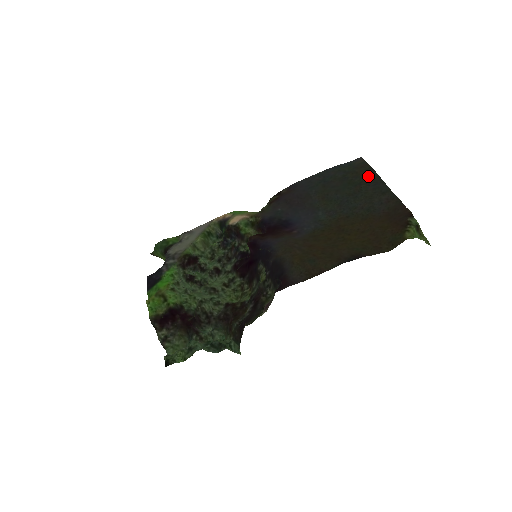
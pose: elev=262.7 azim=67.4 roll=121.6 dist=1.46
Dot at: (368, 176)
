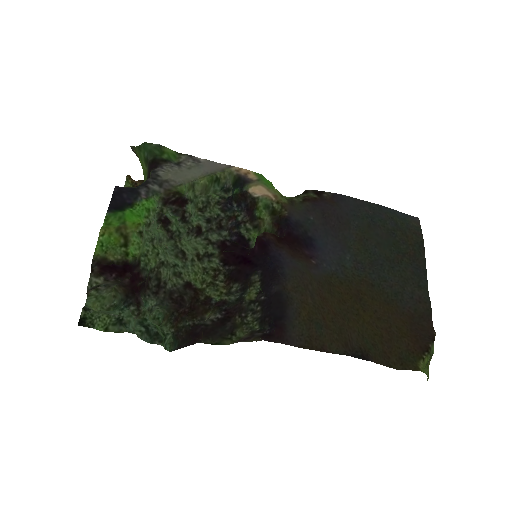
Dot at: (416, 252)
